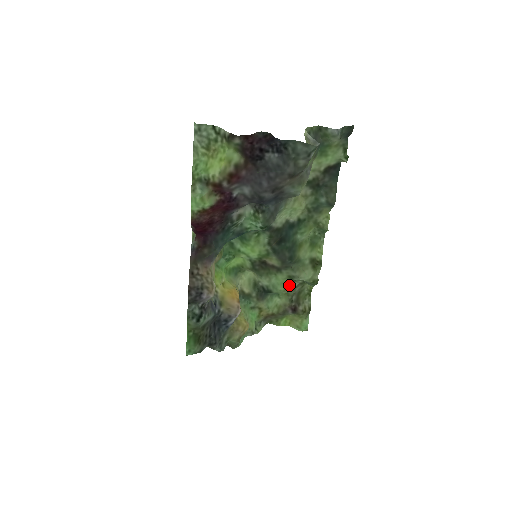
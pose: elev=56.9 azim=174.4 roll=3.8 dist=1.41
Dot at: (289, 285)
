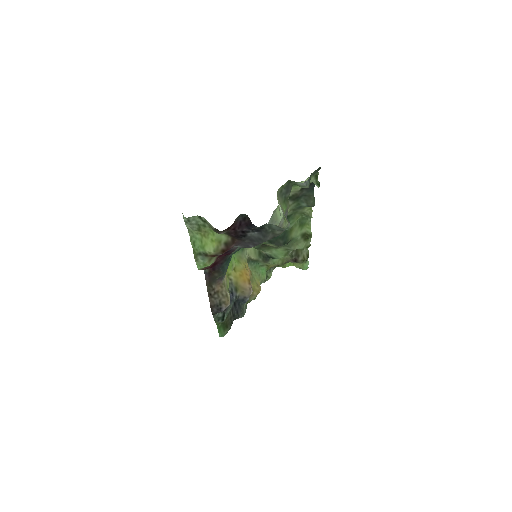
Dot at: (287, 253)
